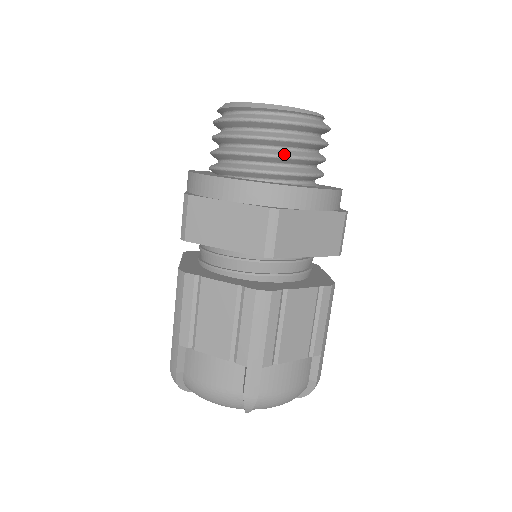
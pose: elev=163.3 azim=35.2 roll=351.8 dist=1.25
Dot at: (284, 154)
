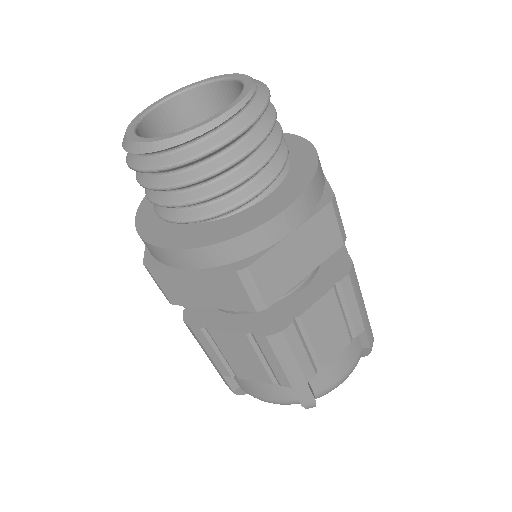
Dot at: (223, 188)
